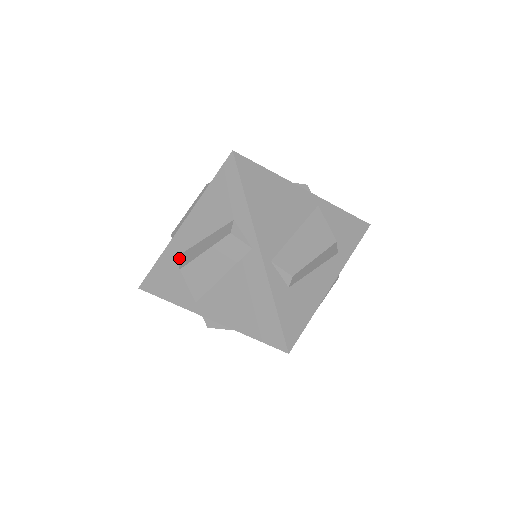
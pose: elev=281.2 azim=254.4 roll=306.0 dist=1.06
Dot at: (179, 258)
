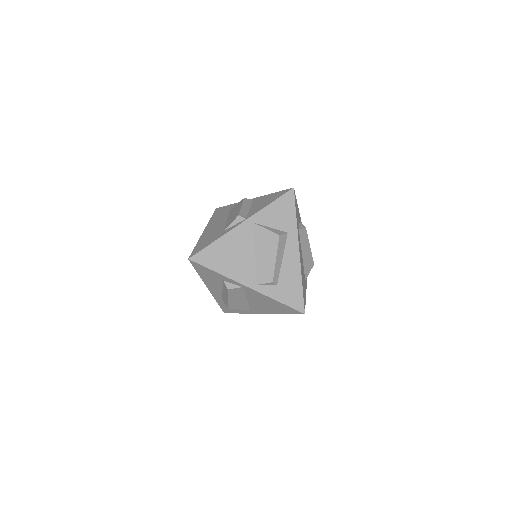
Dot at: occluded
